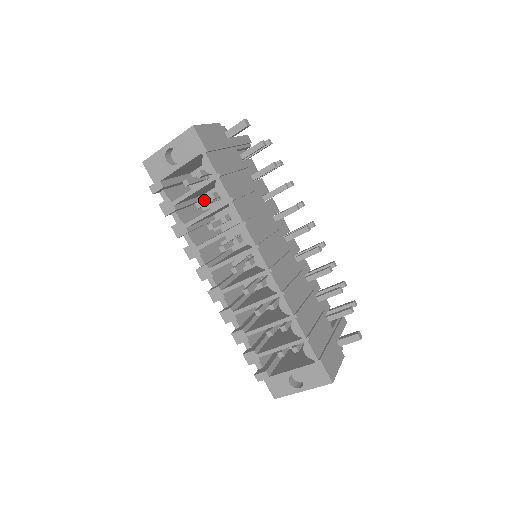
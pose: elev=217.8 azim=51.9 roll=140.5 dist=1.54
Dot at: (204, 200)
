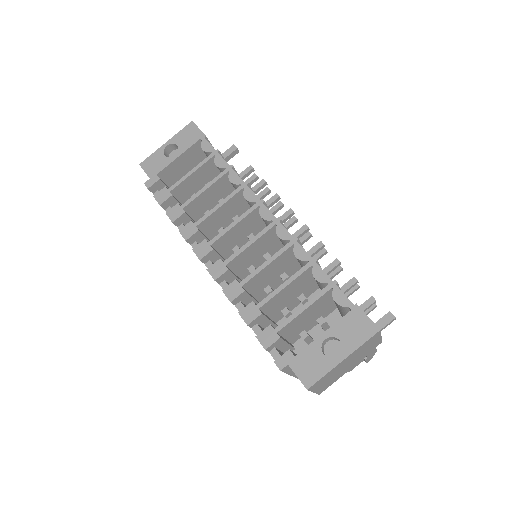
Dot at: occluded
